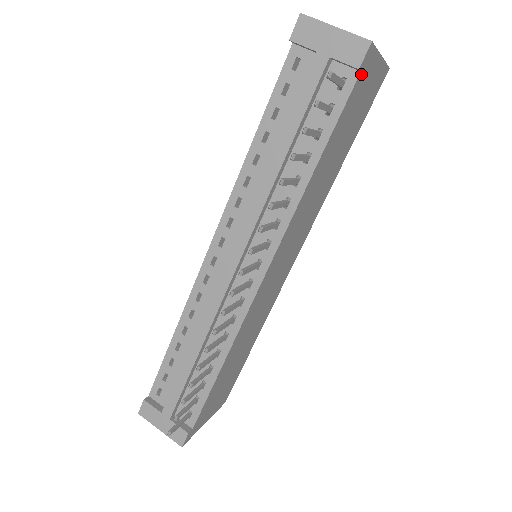
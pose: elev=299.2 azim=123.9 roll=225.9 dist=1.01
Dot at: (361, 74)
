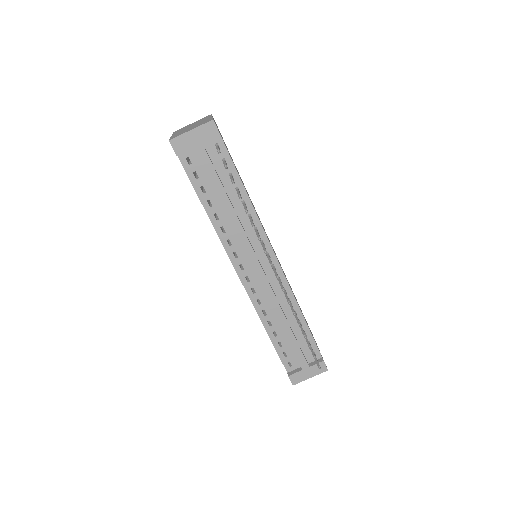
Dot at: (220, 135)
